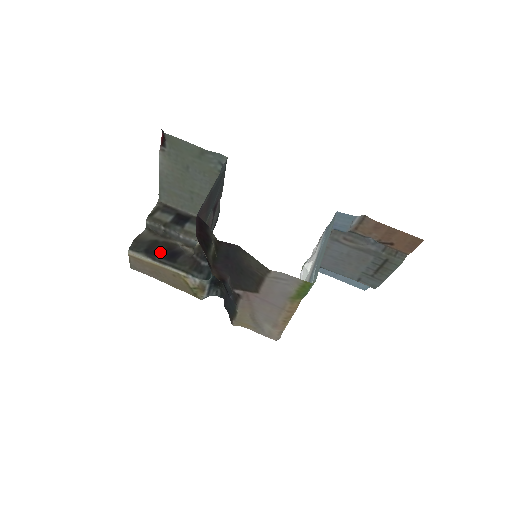
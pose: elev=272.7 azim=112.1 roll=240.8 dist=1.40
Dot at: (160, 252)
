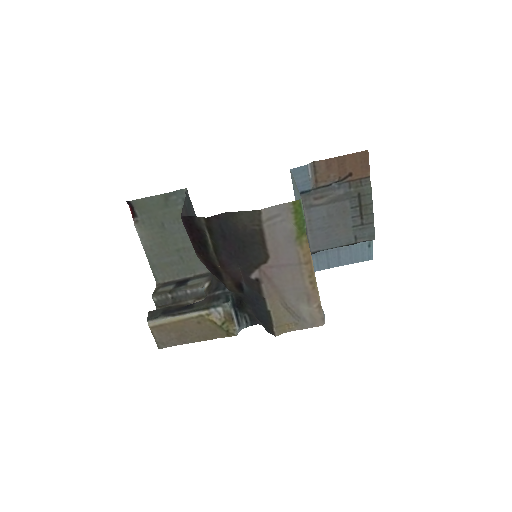
Dot at: (176, 309)
